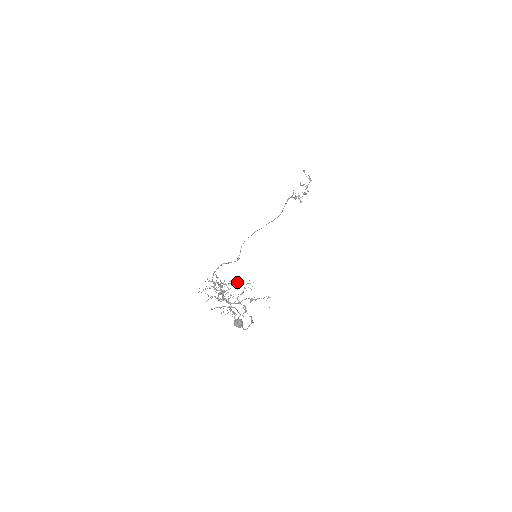
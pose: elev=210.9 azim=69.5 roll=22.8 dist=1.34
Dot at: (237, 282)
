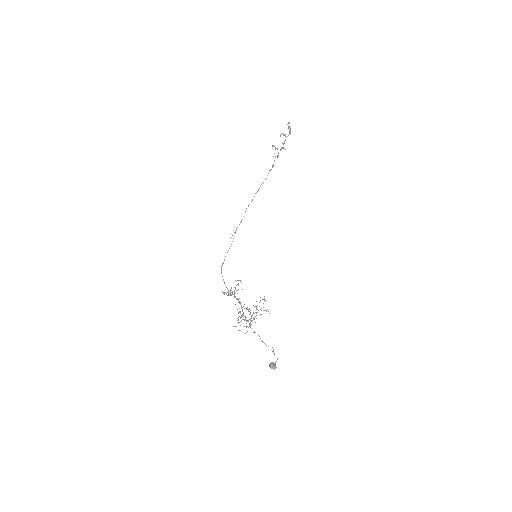
Dot at: (261, 314)
